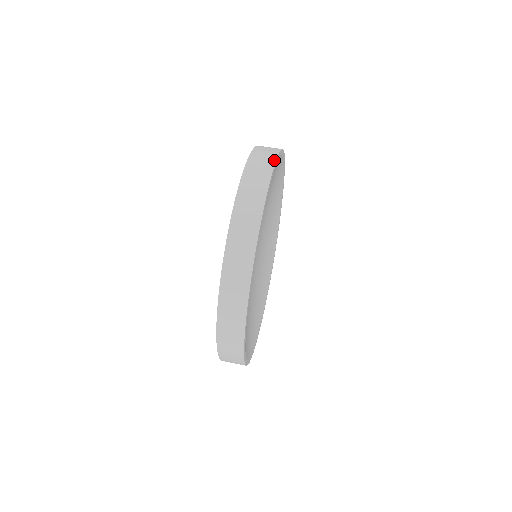
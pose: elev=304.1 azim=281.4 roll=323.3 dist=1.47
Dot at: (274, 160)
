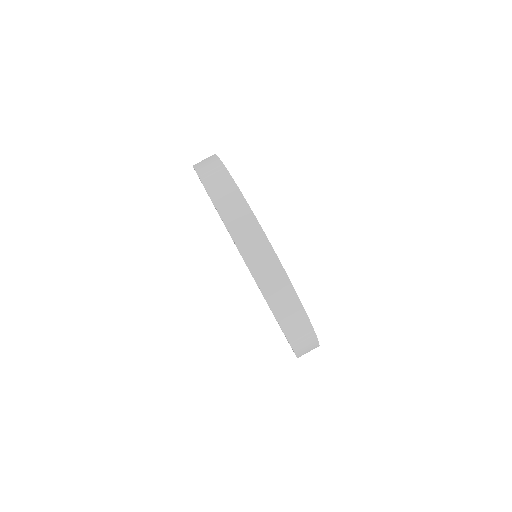
Dot at: (240, 195)
